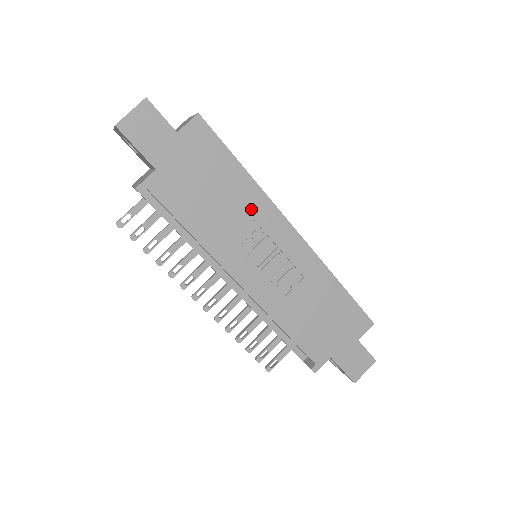
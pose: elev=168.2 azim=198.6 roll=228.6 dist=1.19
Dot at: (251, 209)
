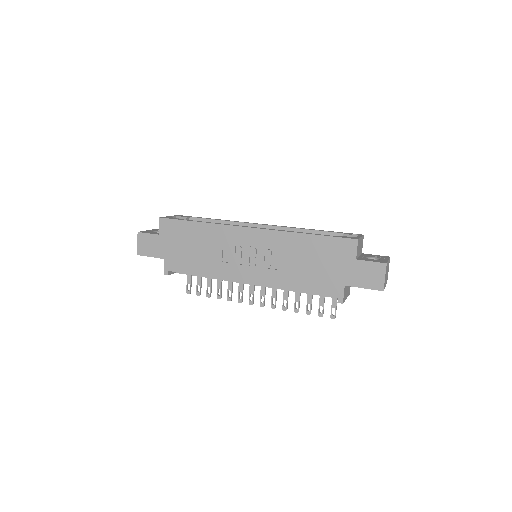
Dot at: (217, 238)
